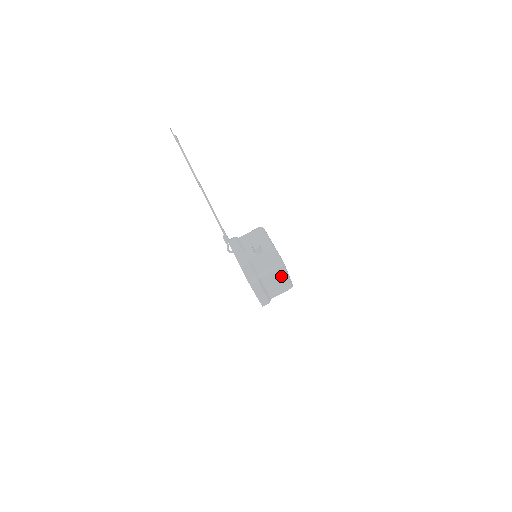
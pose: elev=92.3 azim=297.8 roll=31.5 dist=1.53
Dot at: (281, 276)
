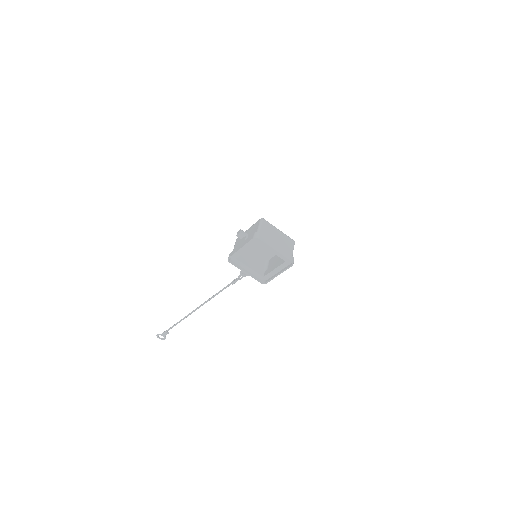
Dot at: (273, 230)
